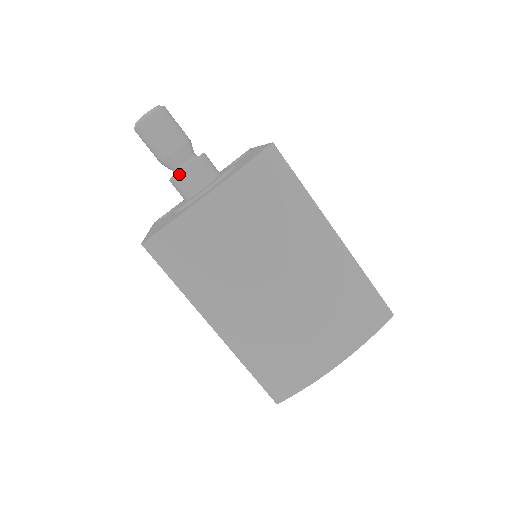
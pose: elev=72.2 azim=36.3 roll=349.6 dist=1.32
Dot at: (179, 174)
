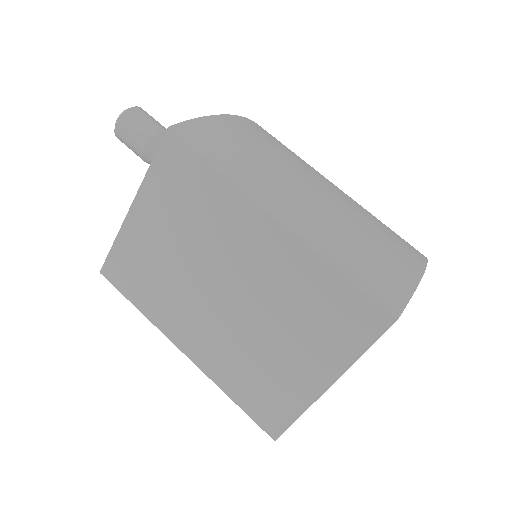
Dot at: occluded
